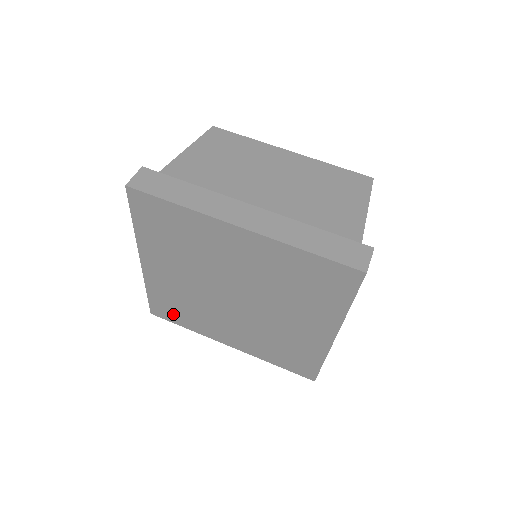
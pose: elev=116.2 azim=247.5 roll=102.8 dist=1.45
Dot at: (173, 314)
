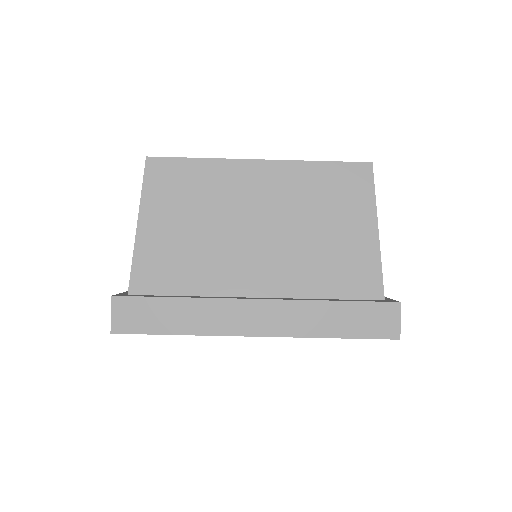
Dot at: occluded
